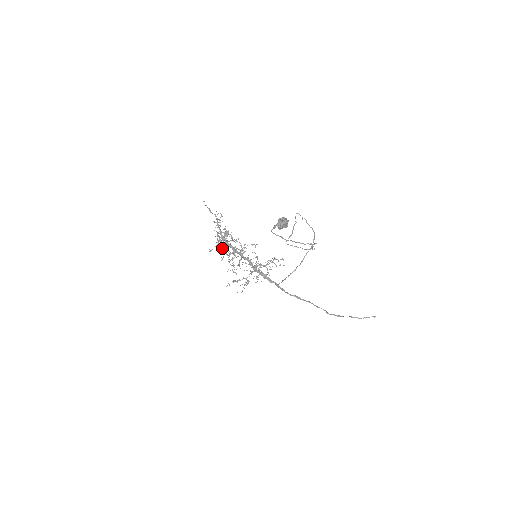
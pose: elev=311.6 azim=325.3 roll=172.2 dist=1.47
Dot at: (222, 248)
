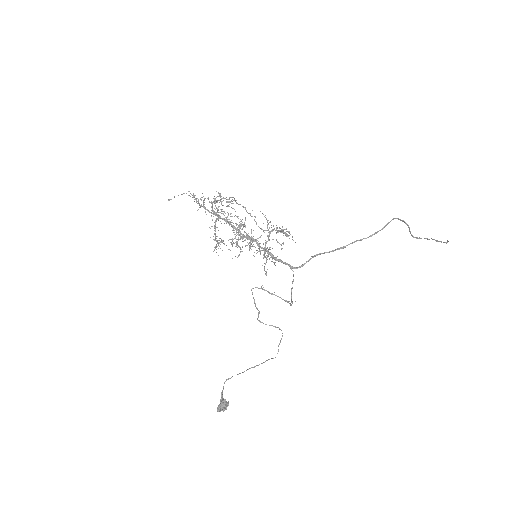
Dot at: (228, 206)
